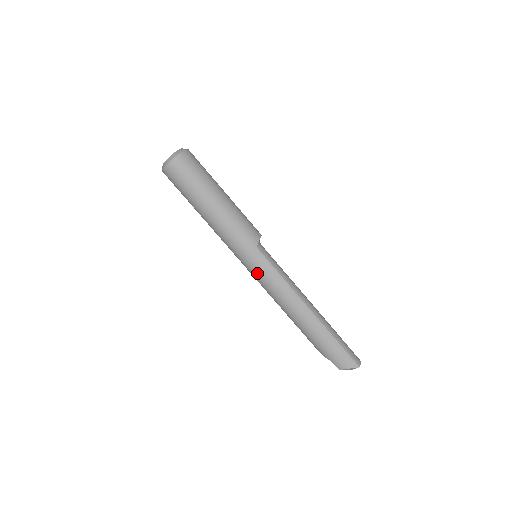
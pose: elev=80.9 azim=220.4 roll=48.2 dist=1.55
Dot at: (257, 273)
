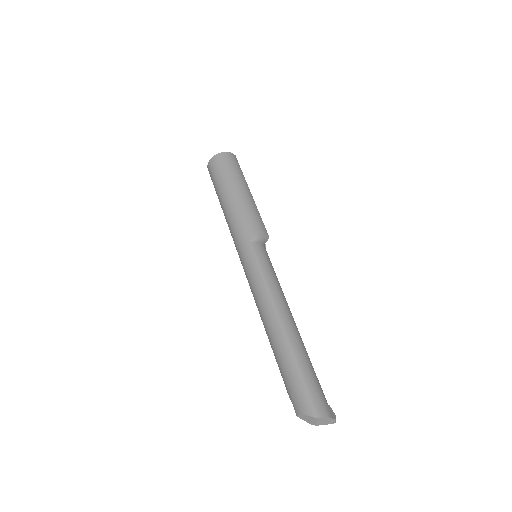
Dot at: (245, 269)
